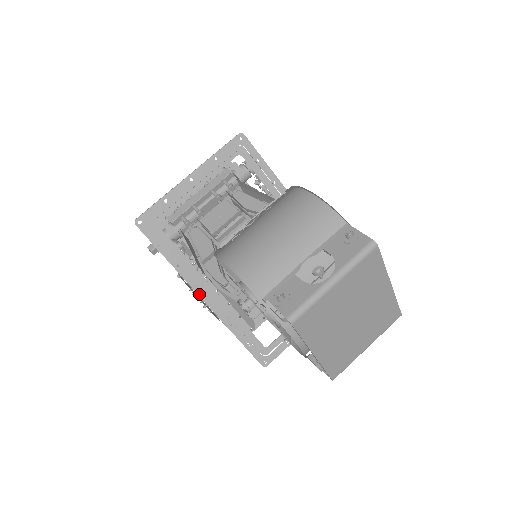
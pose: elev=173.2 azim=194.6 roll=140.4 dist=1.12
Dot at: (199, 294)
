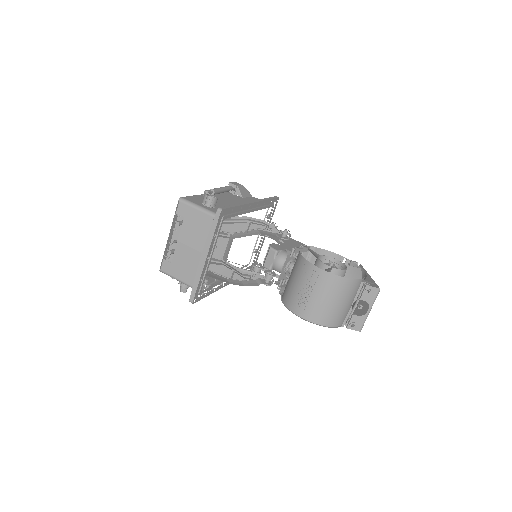
Dot at: occluded
